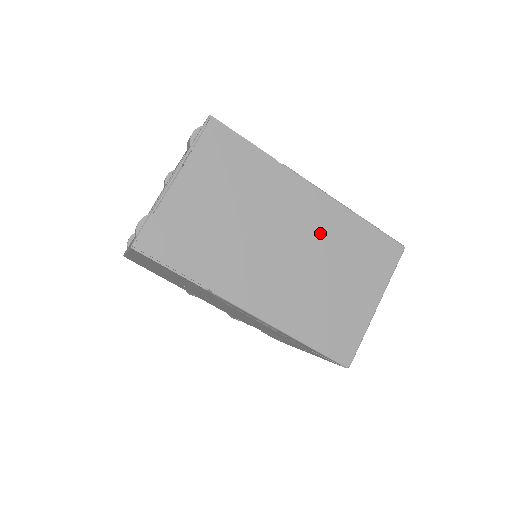
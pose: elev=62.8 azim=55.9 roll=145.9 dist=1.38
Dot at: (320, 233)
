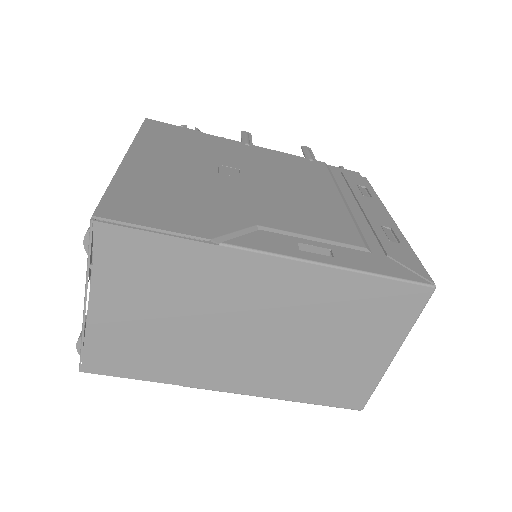
Dot at: (298, 306)
